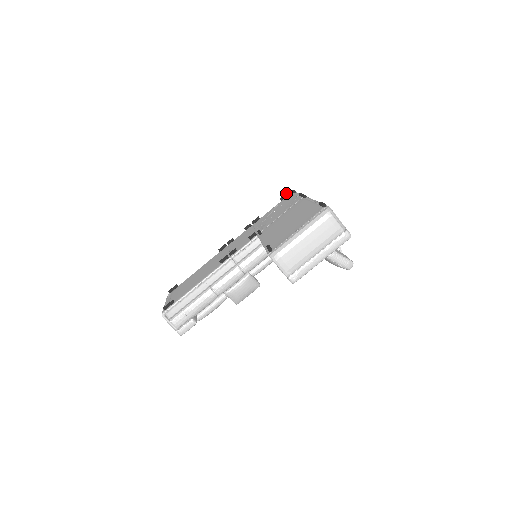
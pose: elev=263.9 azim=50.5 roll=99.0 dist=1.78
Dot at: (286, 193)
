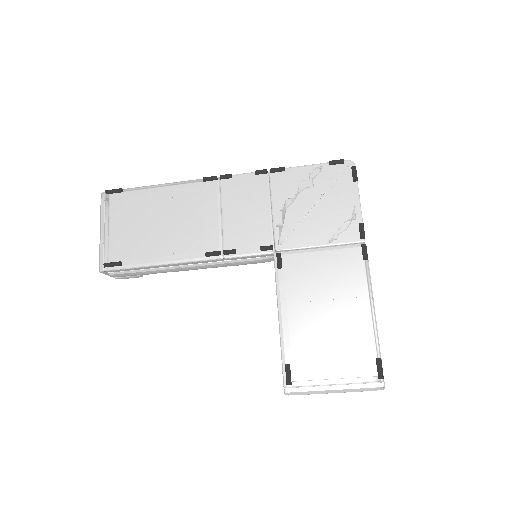
Dot at: (343, 160)
